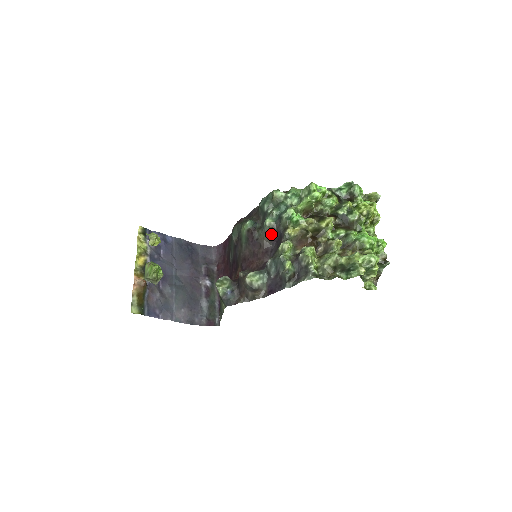
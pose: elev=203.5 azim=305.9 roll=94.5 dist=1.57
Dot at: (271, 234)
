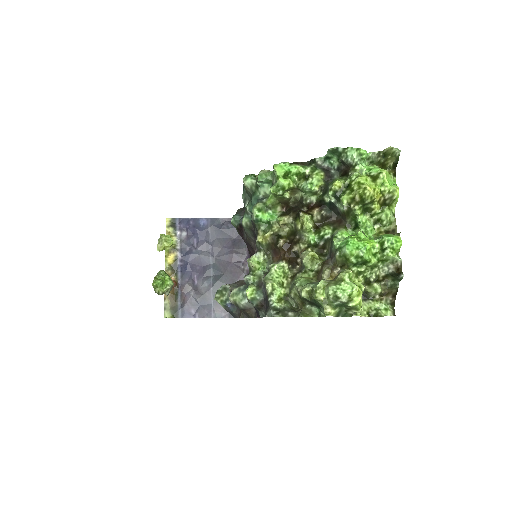
Dot at: (253, 236)
